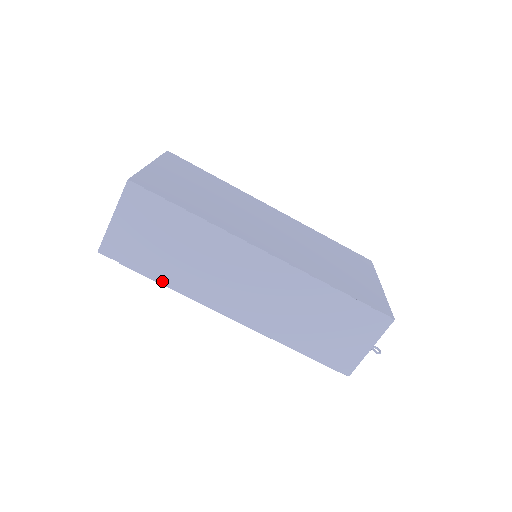
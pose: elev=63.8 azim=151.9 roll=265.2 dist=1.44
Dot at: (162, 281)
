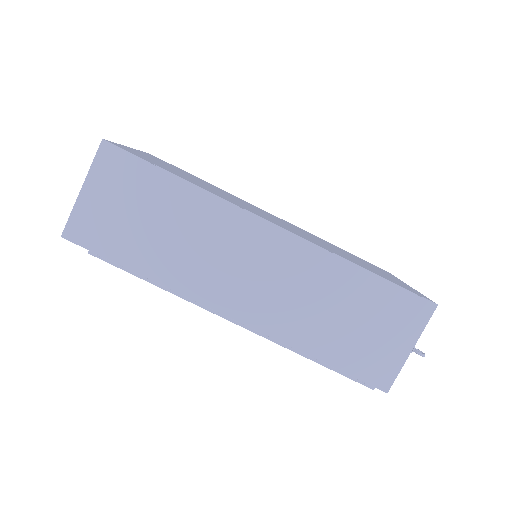
Dot at: (142, 272)
